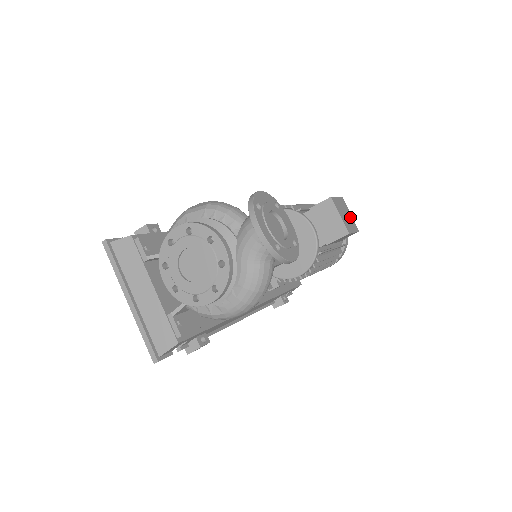
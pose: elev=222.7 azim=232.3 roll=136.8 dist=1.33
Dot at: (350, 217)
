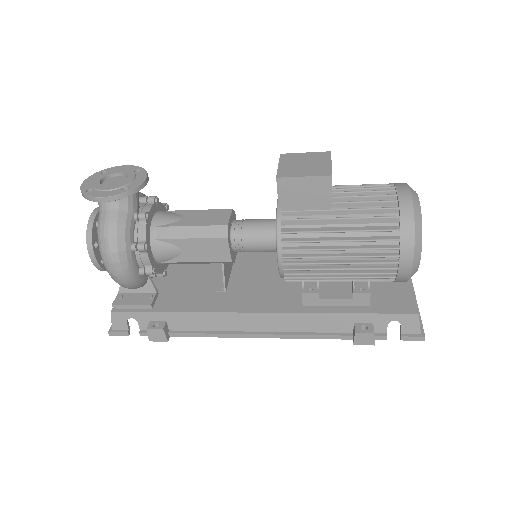
Dot at: (321, 165)
